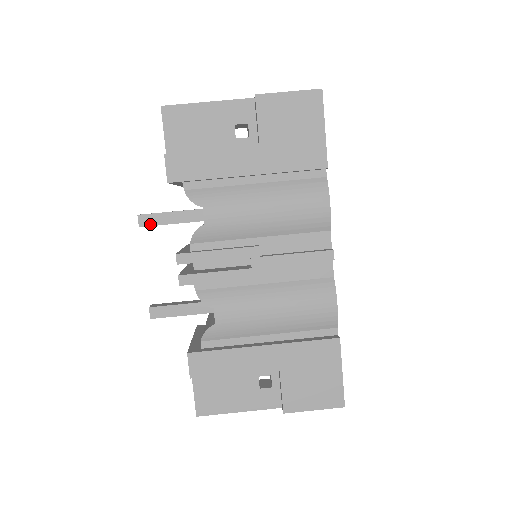
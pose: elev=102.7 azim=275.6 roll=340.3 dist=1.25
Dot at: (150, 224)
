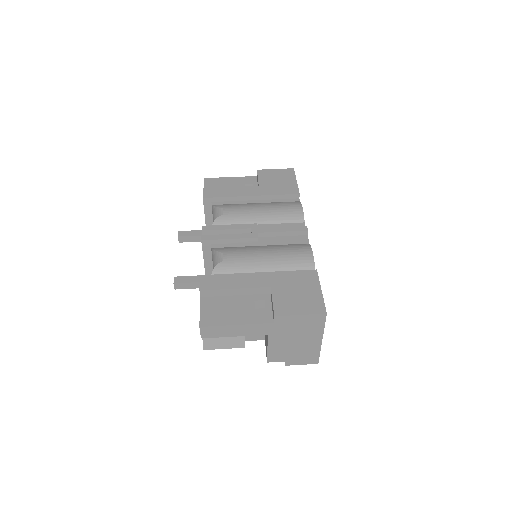
Dot at: (186, 235)
